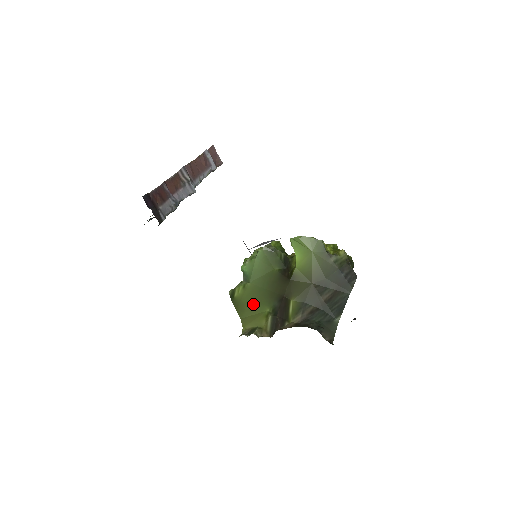
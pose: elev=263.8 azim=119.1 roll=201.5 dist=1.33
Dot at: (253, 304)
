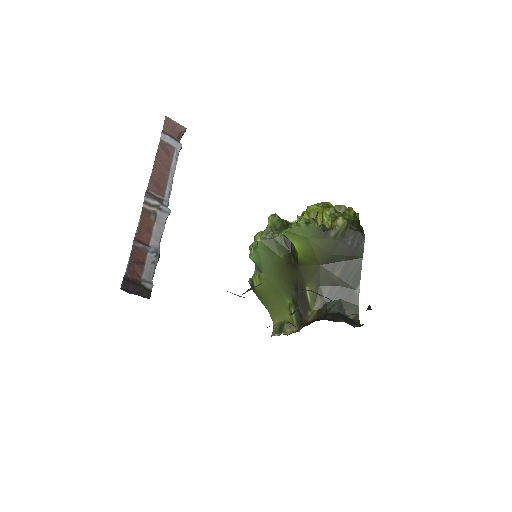
Dot at: (273, 296)
